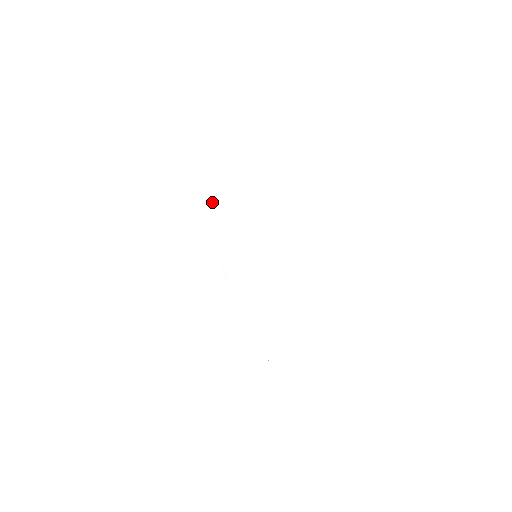
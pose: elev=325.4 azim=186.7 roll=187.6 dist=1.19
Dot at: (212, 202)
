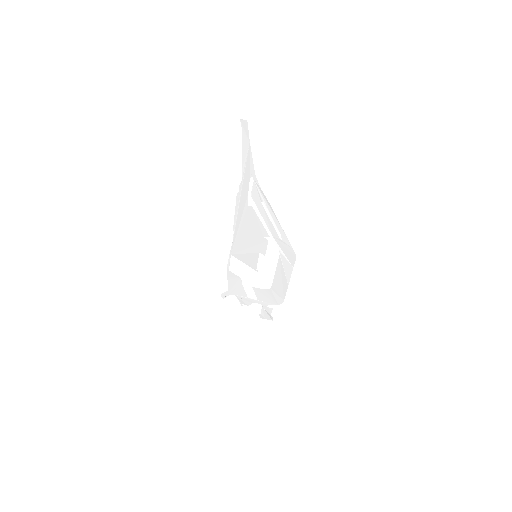
Dot at: (251, 214)
